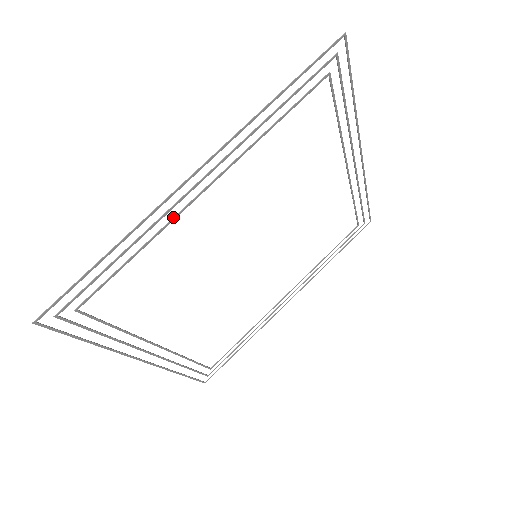
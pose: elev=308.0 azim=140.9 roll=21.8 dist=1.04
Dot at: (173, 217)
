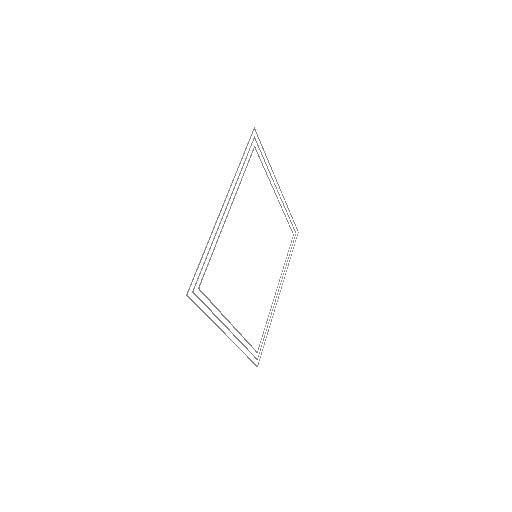
Dot at: (221, 229)
